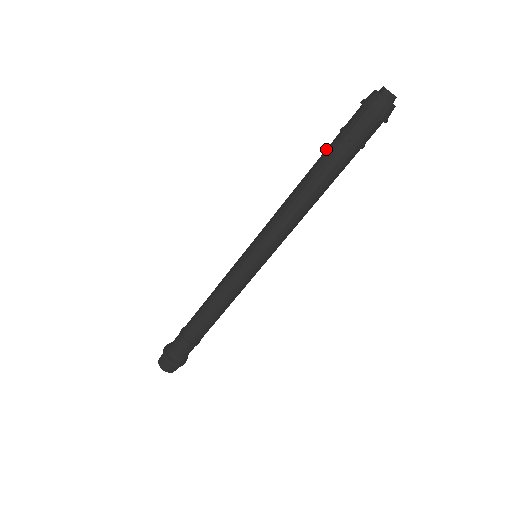
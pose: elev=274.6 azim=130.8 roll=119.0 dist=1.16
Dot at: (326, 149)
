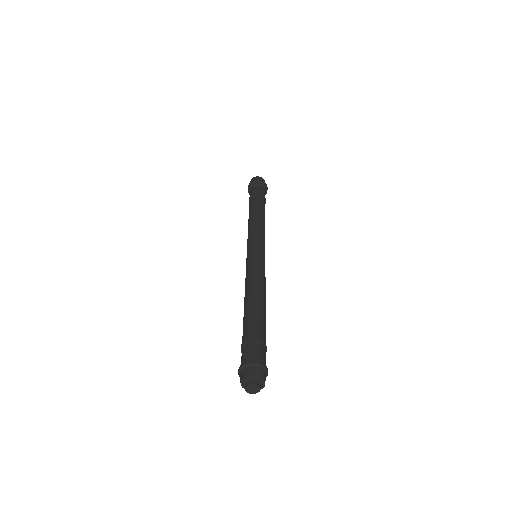
Dot at: occluded
